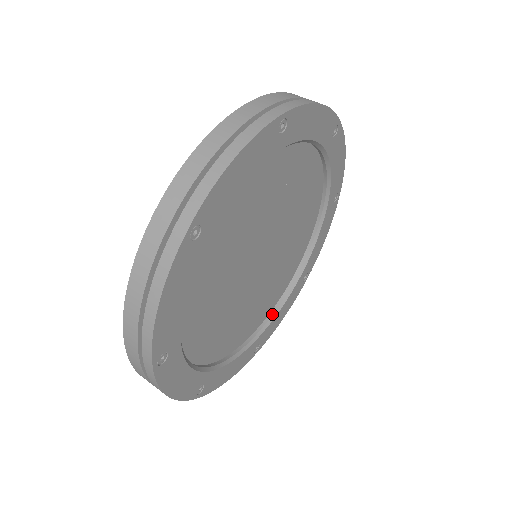
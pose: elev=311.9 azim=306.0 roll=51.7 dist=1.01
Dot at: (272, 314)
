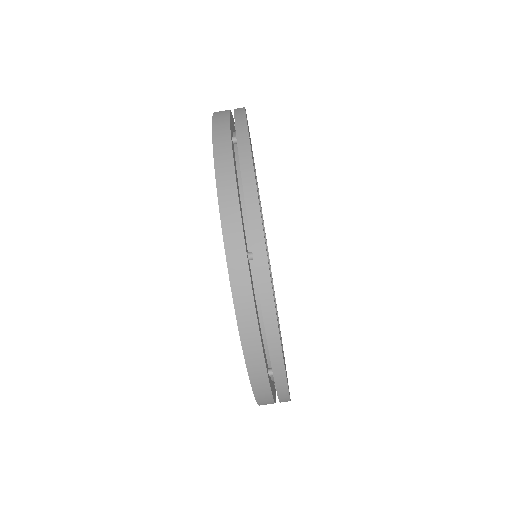
Dot at: occluded
